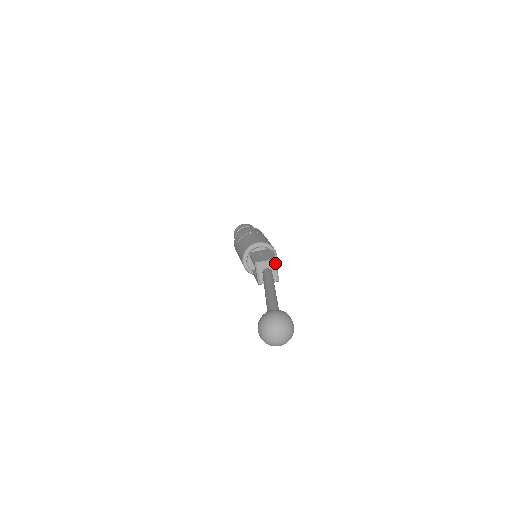
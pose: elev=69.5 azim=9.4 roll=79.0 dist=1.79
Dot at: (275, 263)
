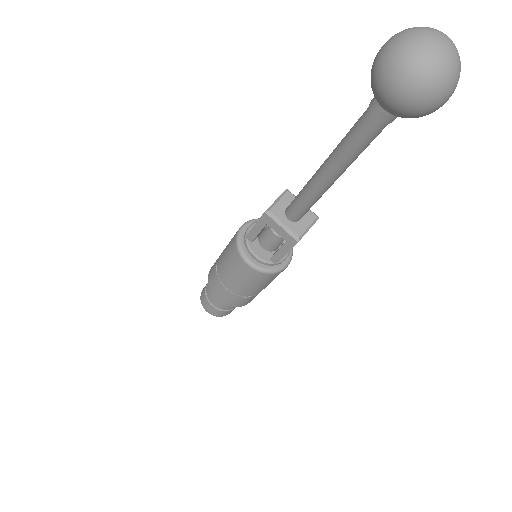
Dot at: (291, 194)
